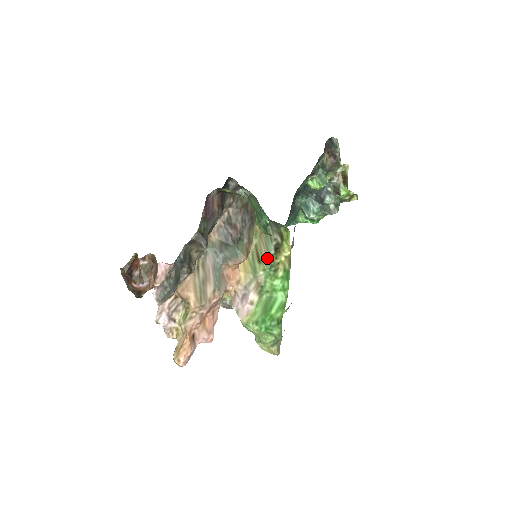
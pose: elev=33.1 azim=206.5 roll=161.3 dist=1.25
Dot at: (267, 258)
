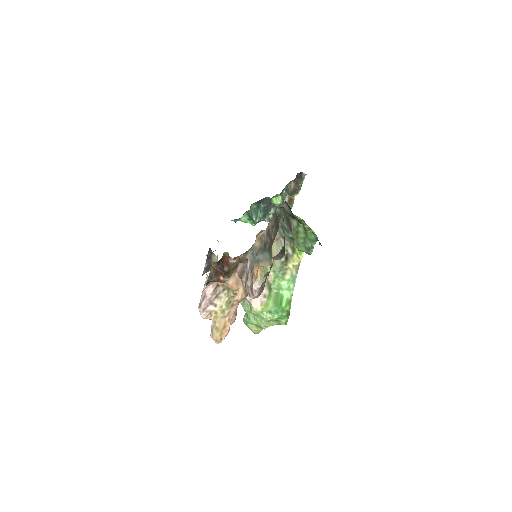
Dot at: (278, 263)
